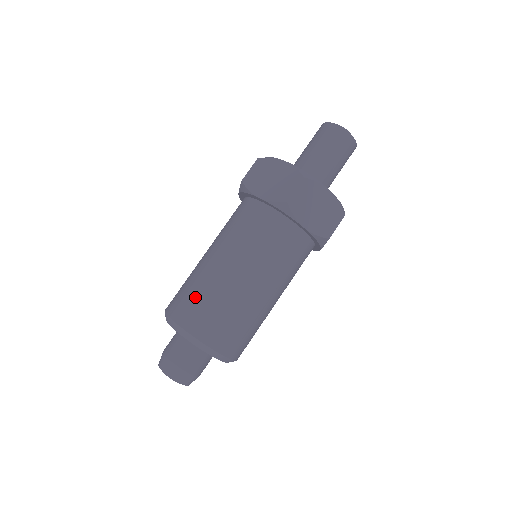
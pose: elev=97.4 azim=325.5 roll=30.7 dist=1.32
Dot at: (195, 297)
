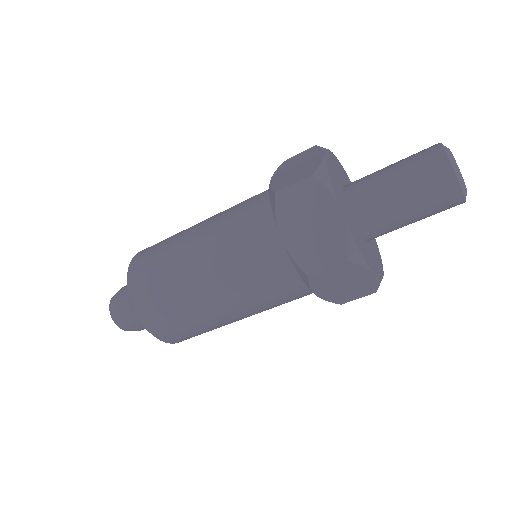
Dot at: (160, 293)
